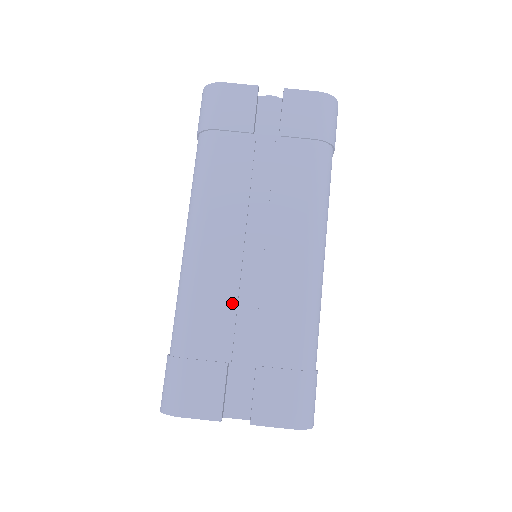
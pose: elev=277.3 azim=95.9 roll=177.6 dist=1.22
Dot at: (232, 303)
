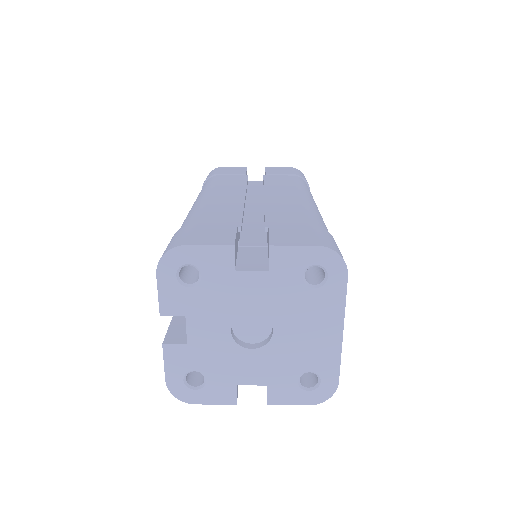
Dot at: (238, 209)
